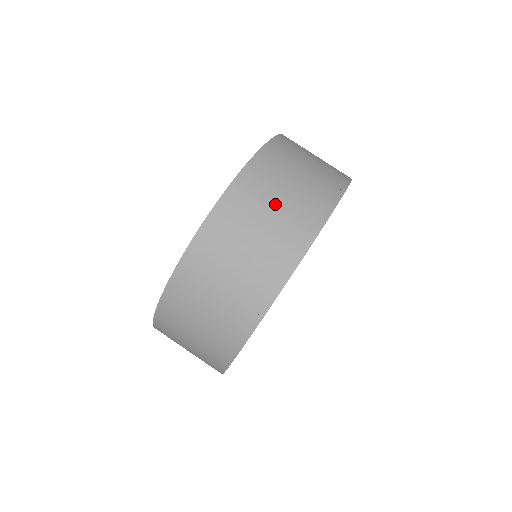
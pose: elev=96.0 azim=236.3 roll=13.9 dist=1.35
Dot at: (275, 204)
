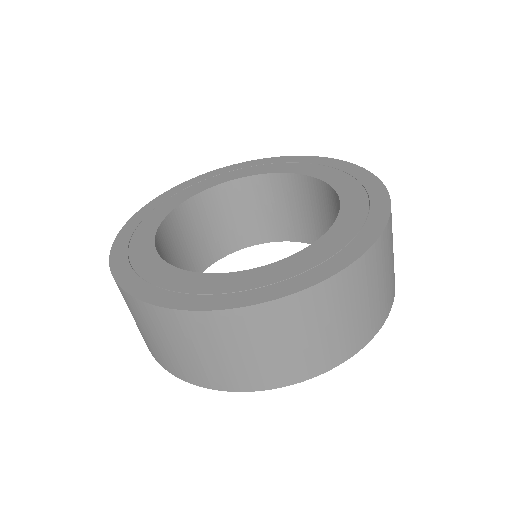
Dot at: (161, 341)
